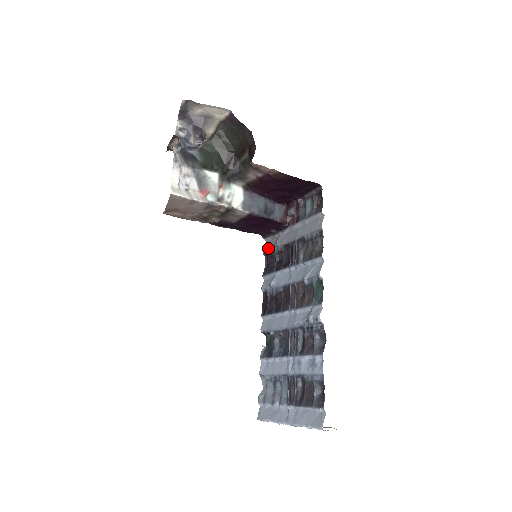
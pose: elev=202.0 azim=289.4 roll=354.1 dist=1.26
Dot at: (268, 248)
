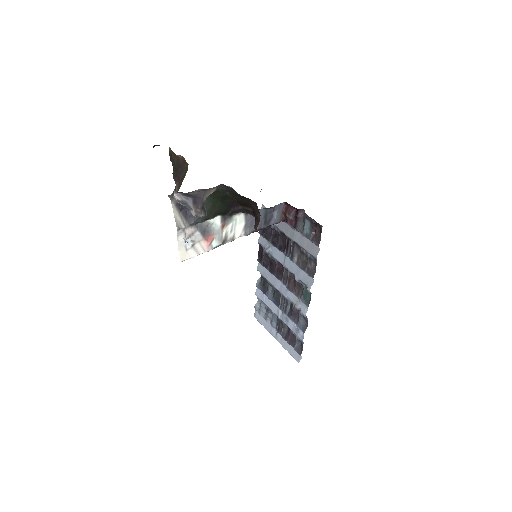
Dot at: occluded
